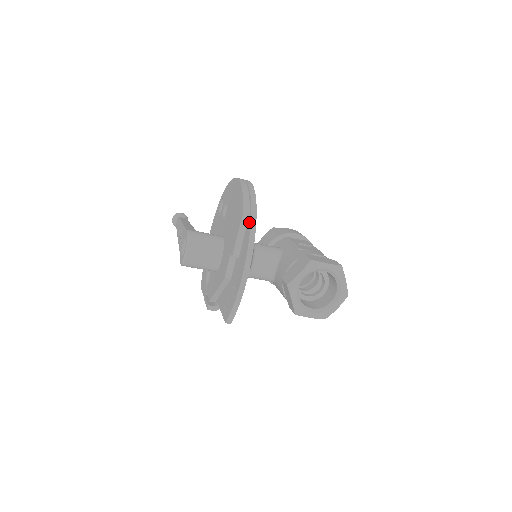
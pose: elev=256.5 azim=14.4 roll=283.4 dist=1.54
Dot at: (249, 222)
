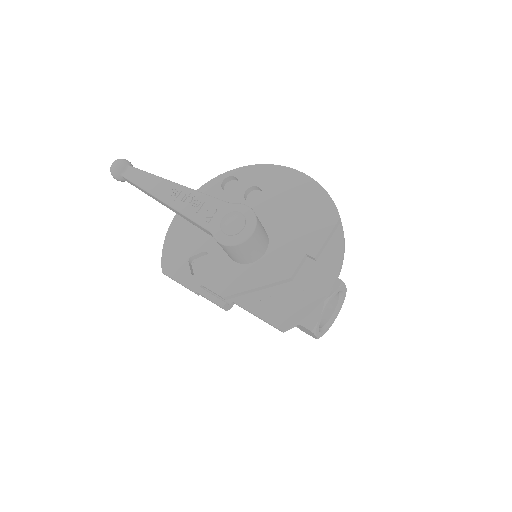
Dot at: (338, 227)
